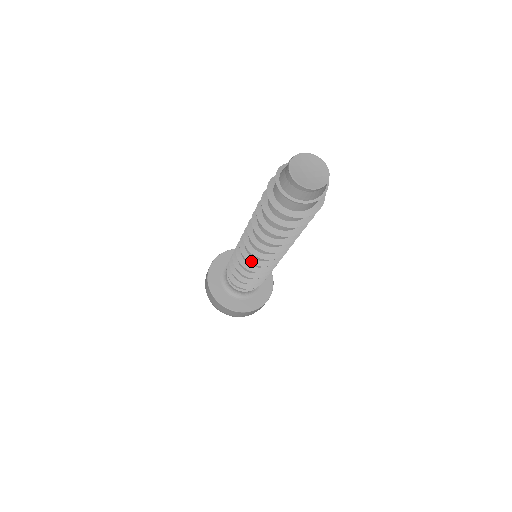
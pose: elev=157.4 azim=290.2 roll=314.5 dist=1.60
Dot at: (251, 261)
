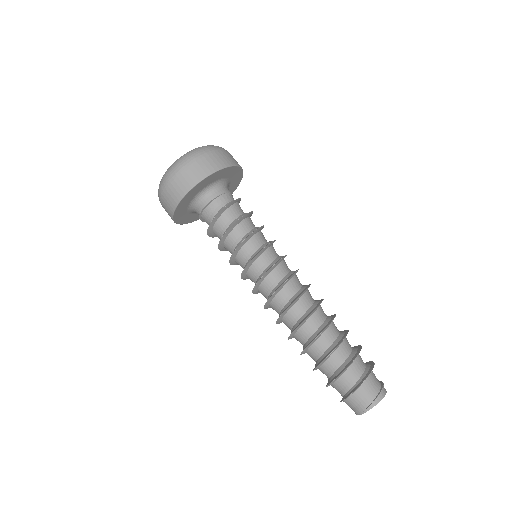
Dot at: occluded
